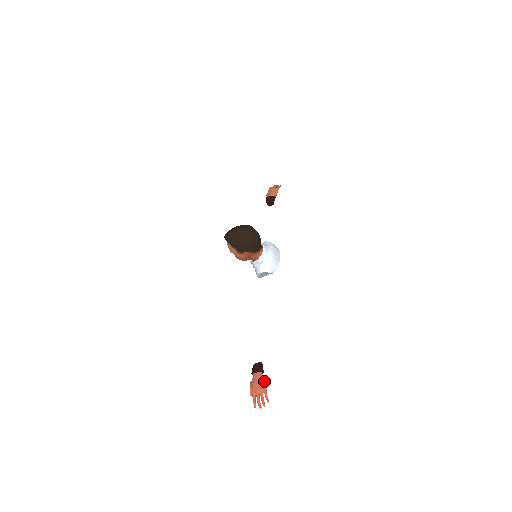
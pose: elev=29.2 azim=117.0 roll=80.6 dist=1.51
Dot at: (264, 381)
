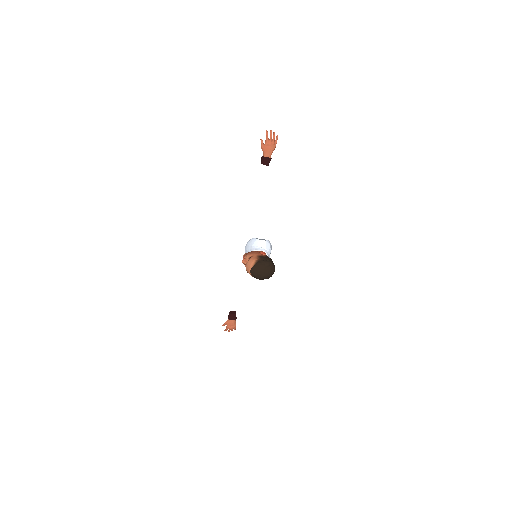
Dot at: occluded
